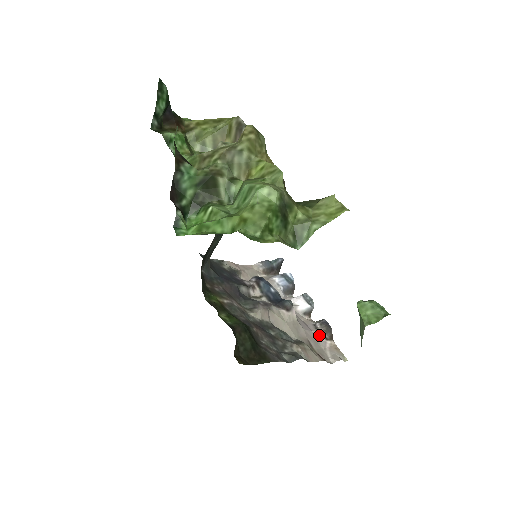
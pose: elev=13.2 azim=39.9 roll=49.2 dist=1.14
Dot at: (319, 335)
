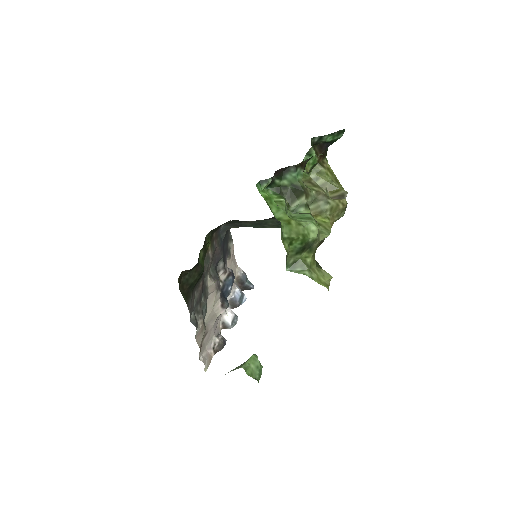
Dot at: (214, 341)
